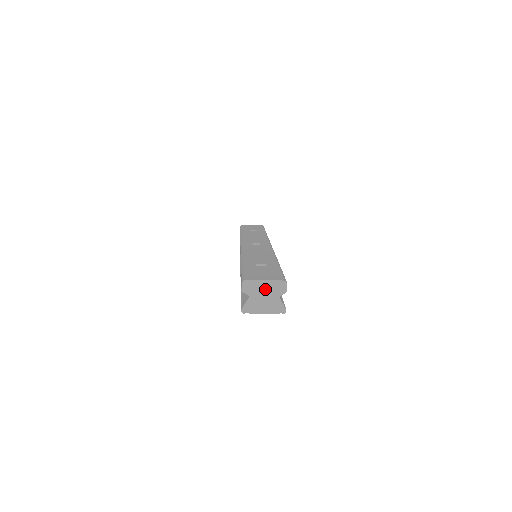
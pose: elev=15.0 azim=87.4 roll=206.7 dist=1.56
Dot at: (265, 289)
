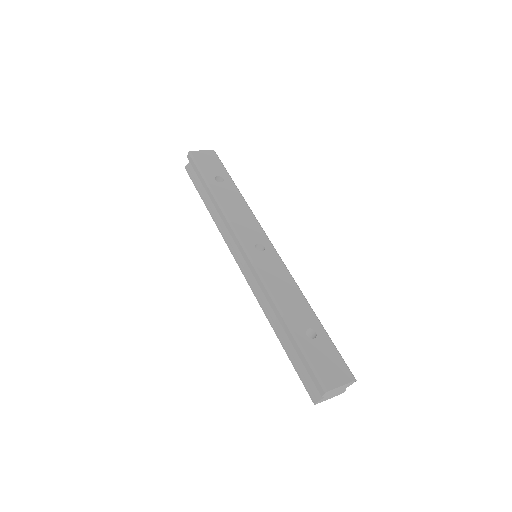
Dot at: (339, 389)
